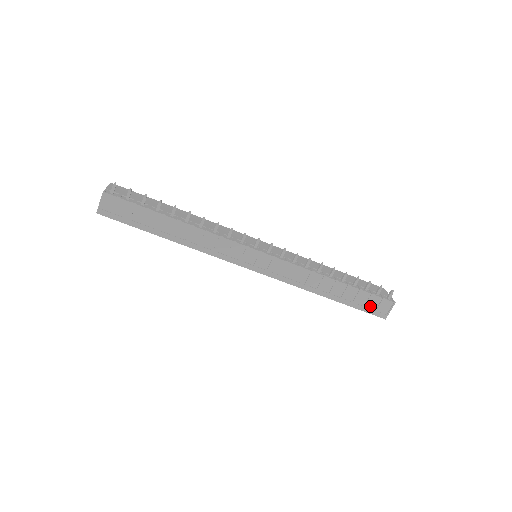
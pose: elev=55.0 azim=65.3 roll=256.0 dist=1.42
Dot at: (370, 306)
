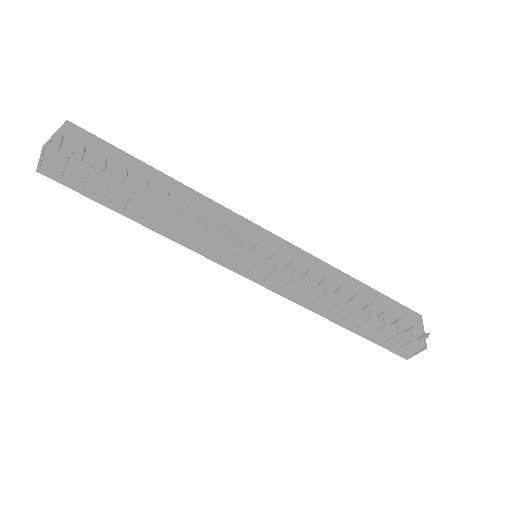
Dot at: (392, 343)
